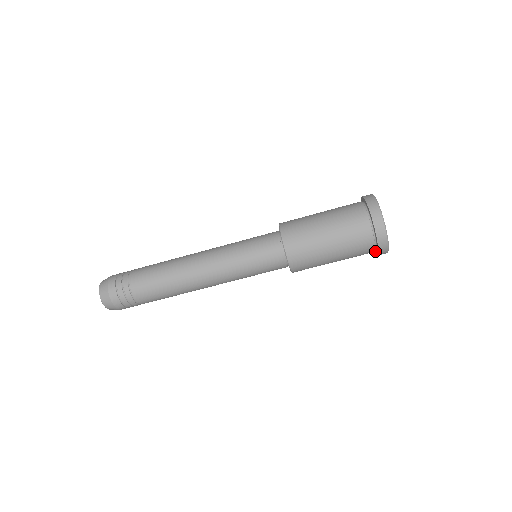
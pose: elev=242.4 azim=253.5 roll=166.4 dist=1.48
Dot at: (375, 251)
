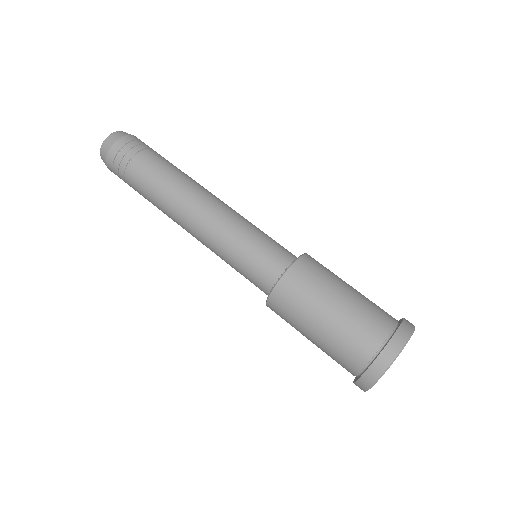
Dot at: (358, 377)
